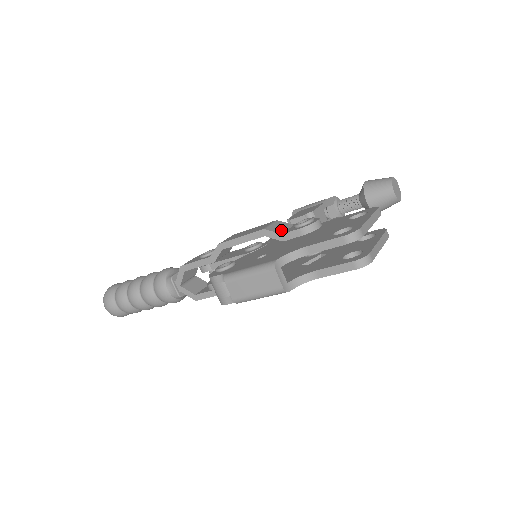
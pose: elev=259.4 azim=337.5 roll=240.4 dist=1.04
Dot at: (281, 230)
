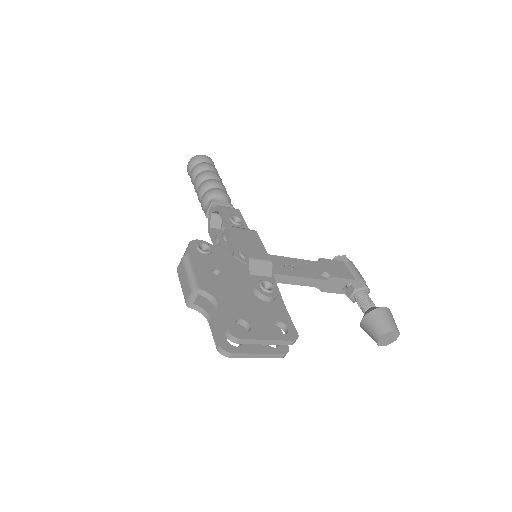
Dot at: (256, 271)
